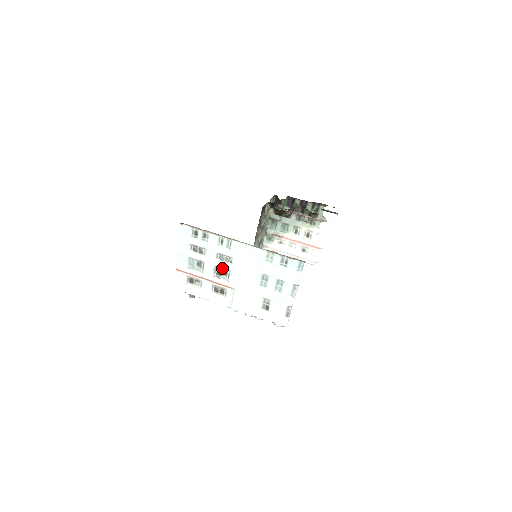
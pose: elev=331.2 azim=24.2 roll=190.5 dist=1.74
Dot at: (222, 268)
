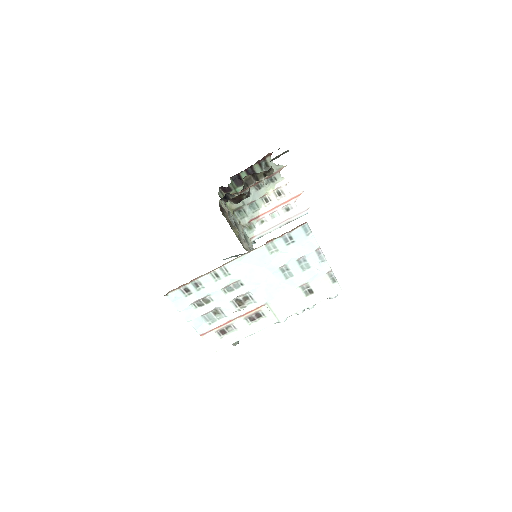
Dot at: (239, 297)
